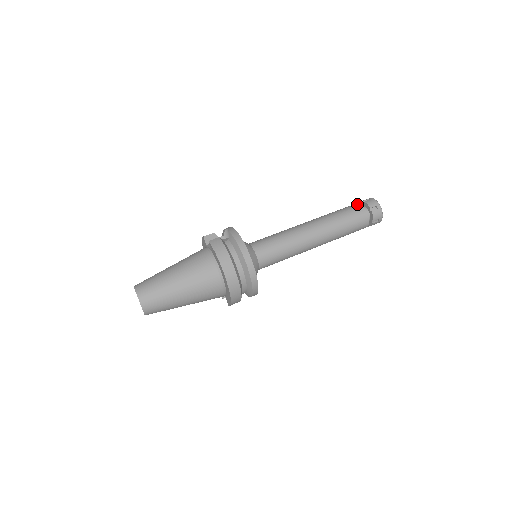
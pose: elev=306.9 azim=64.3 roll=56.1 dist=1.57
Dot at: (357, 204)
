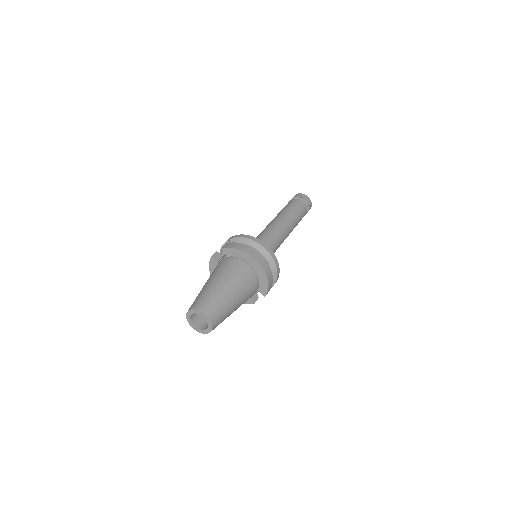
Dot at: (290, 201)
